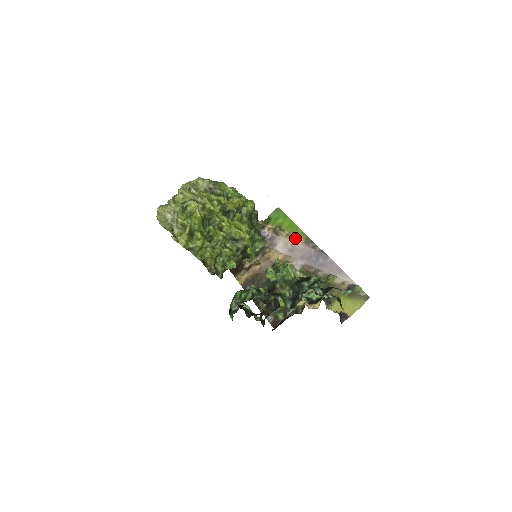
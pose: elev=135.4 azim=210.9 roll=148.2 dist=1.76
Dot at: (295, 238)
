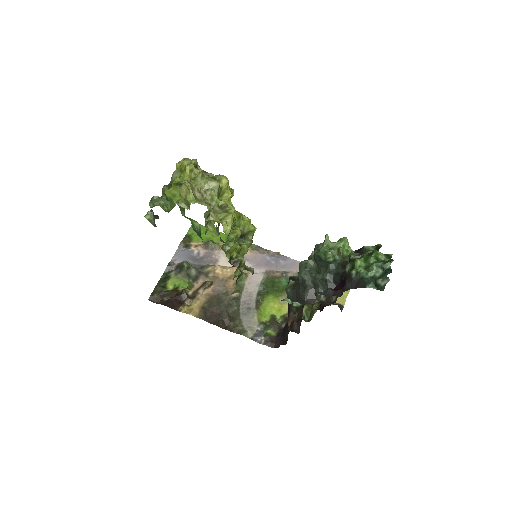
Dot at: occluded
